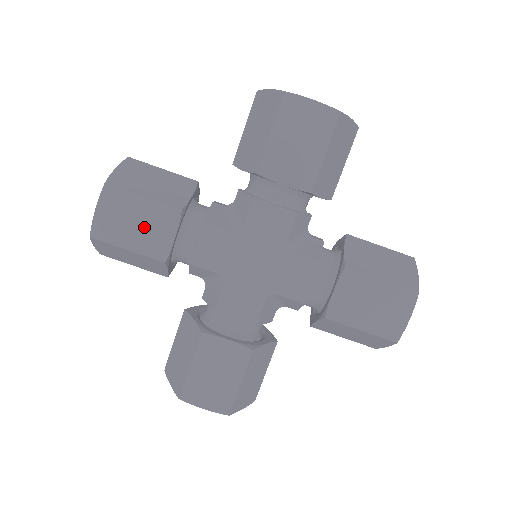
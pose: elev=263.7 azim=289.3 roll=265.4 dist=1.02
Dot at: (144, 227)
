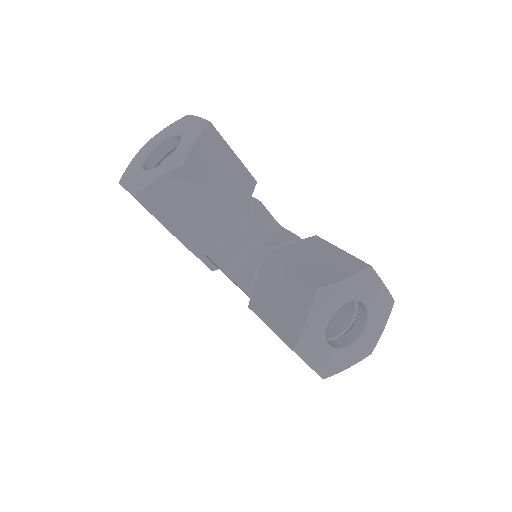
Dot at: occluded
